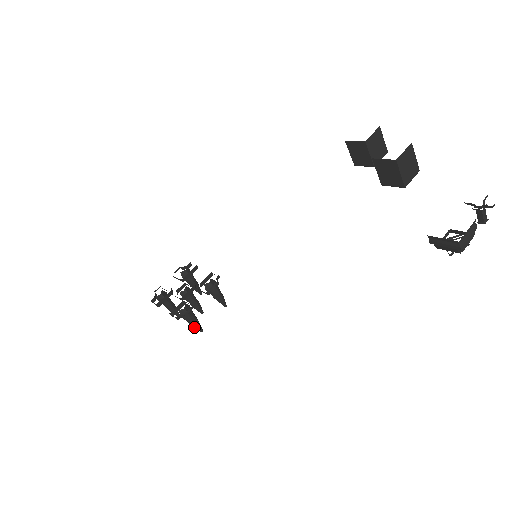
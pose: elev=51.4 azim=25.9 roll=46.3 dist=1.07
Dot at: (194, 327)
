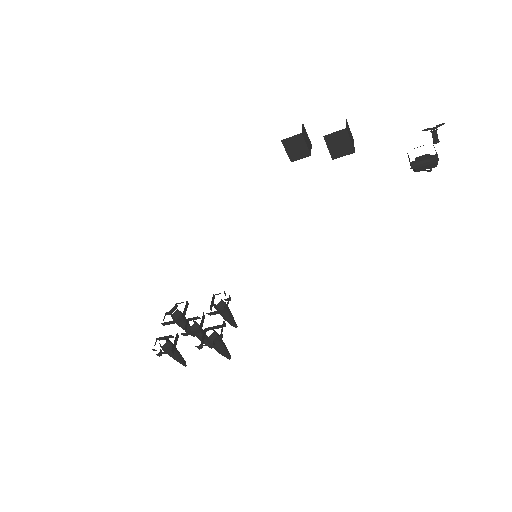
Dot at: (224, 354)
